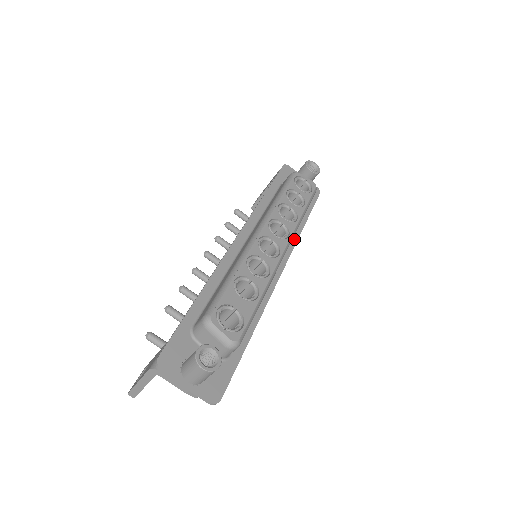
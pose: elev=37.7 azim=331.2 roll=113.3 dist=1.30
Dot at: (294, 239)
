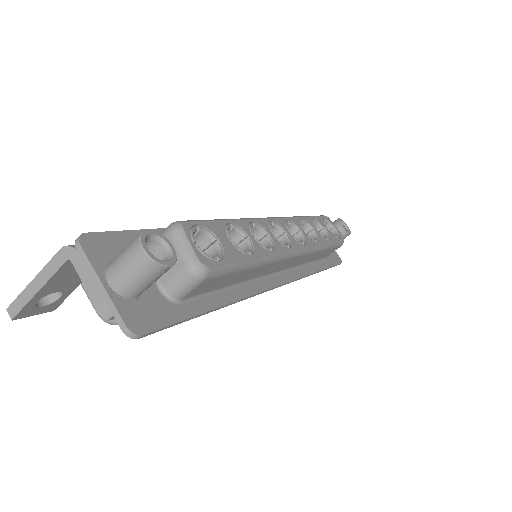
Dot at: (304, 272)
